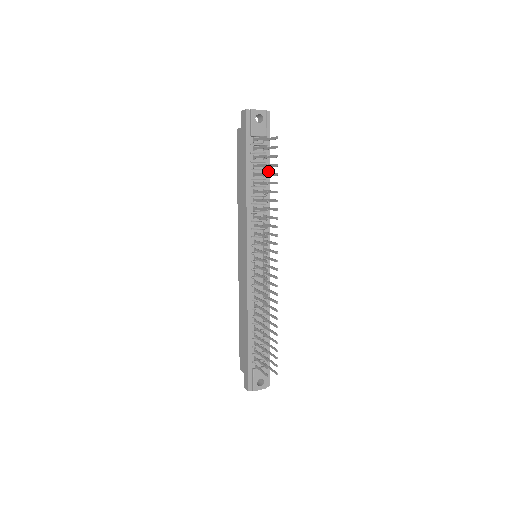
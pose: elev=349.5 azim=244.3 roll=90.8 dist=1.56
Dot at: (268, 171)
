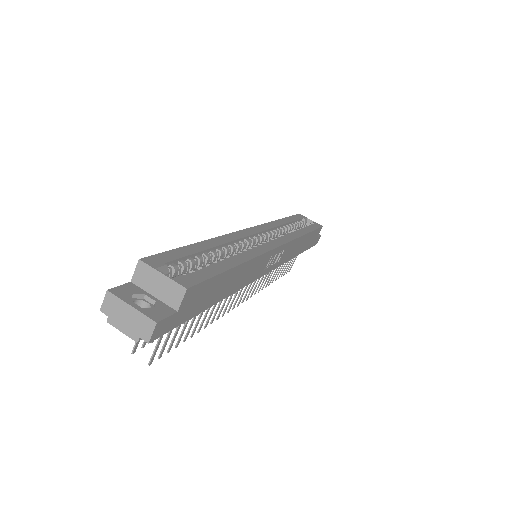
Dot at: occluded
